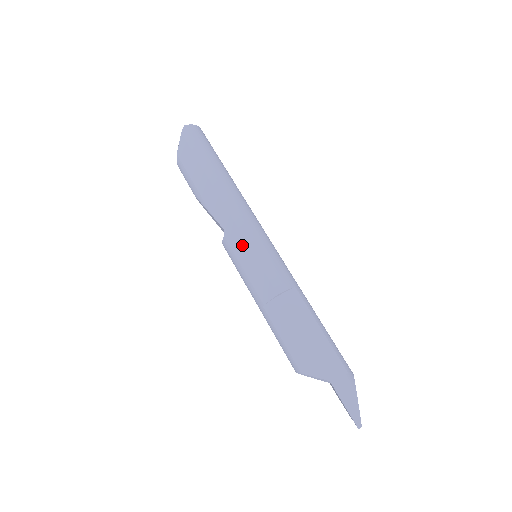
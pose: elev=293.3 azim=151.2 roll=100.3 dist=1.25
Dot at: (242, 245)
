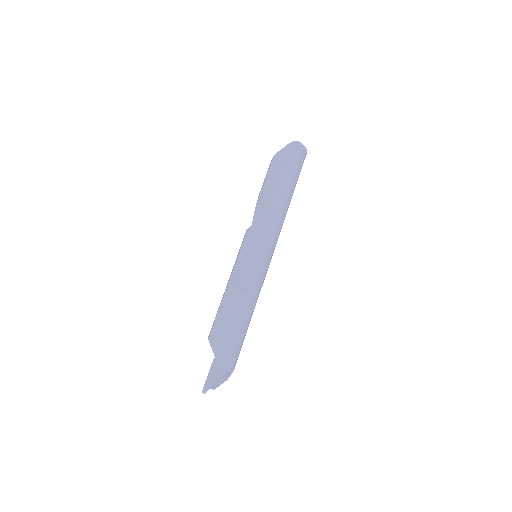
Dot at: (250, 243)
